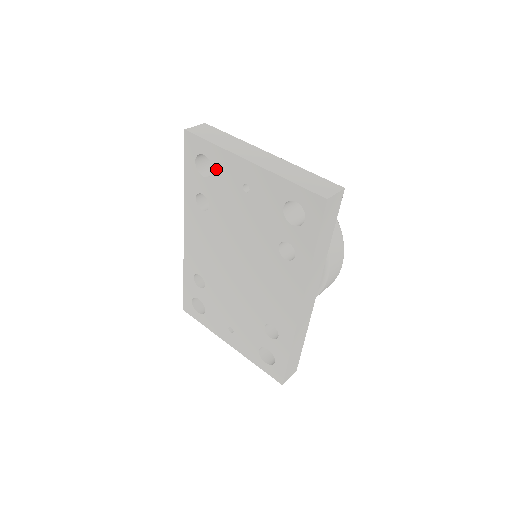
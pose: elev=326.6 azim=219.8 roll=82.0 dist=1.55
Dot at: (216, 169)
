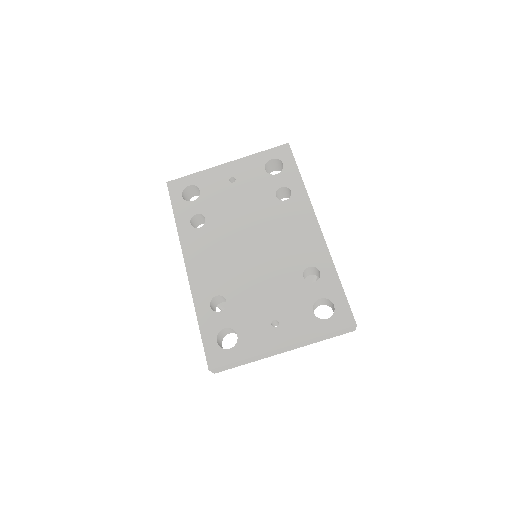
Dot at: (203, 187)
